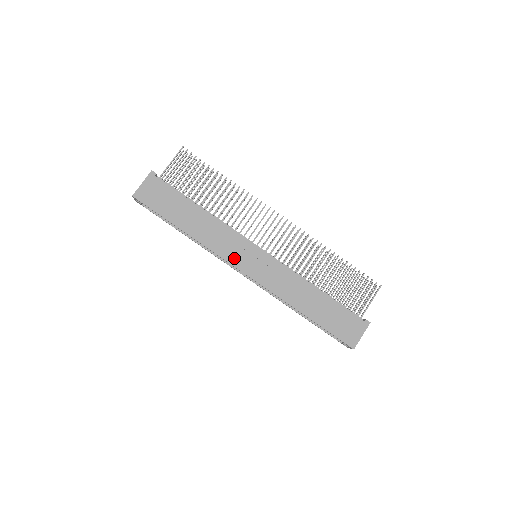
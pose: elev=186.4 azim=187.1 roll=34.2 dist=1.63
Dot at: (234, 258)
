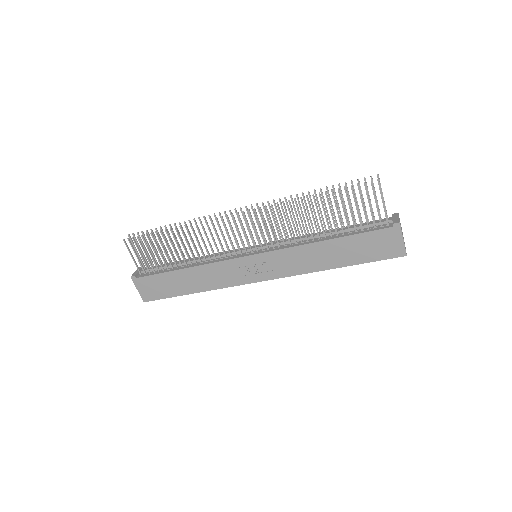
Dot at: (242, 278)
